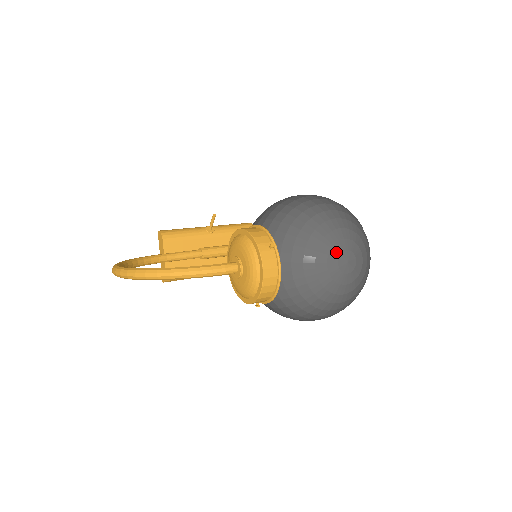
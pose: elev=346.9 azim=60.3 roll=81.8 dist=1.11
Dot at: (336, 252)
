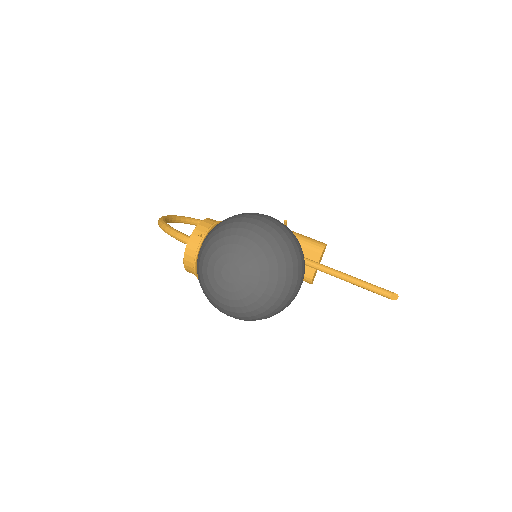
Dot at: (225, 260)
